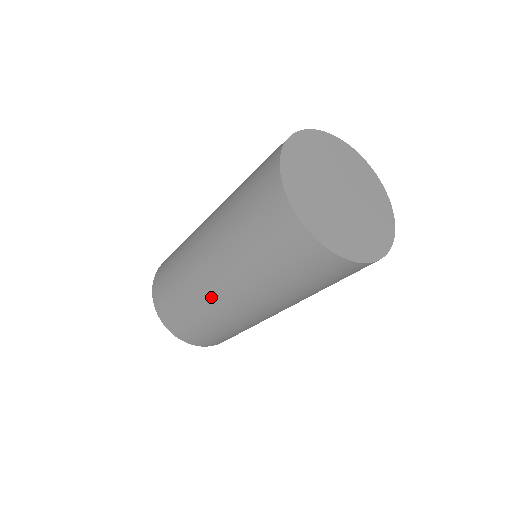
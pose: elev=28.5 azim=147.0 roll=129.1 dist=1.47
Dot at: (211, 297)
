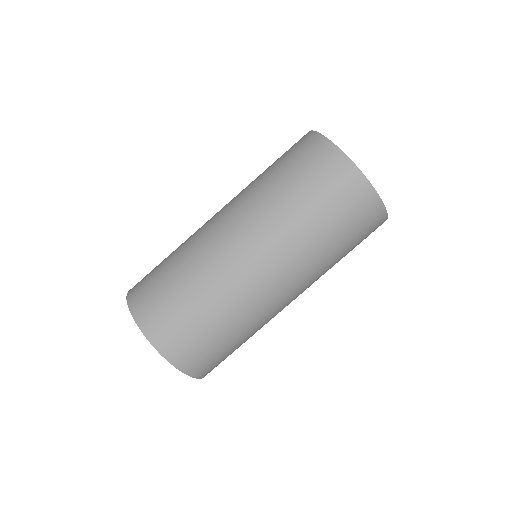
Dot at: (250, 286)
